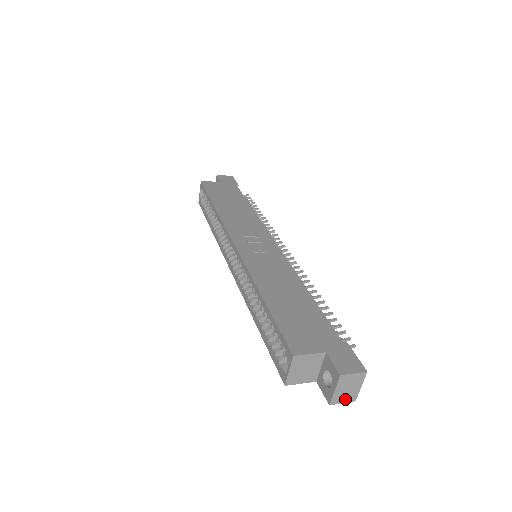
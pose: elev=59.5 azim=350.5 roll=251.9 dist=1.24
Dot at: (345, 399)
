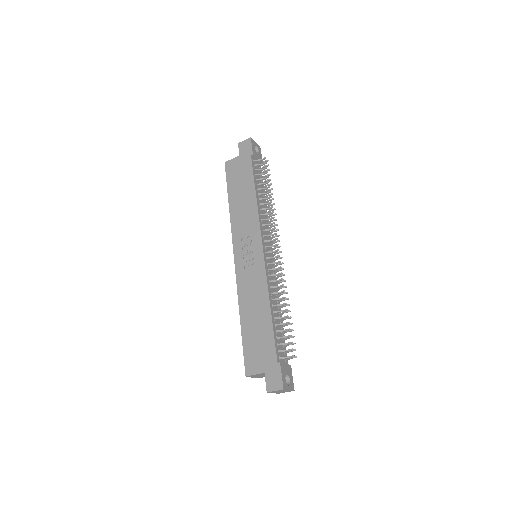
Dot at: occluded
